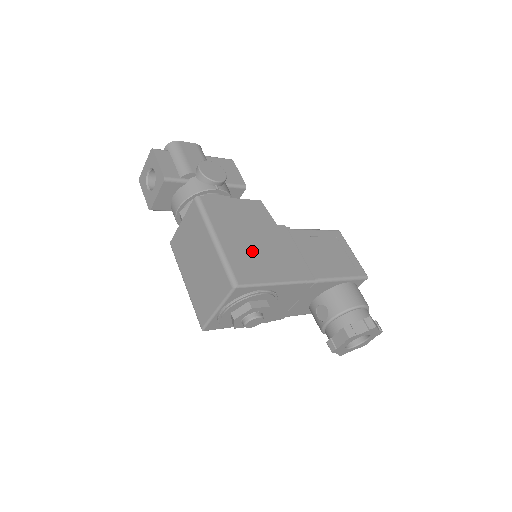
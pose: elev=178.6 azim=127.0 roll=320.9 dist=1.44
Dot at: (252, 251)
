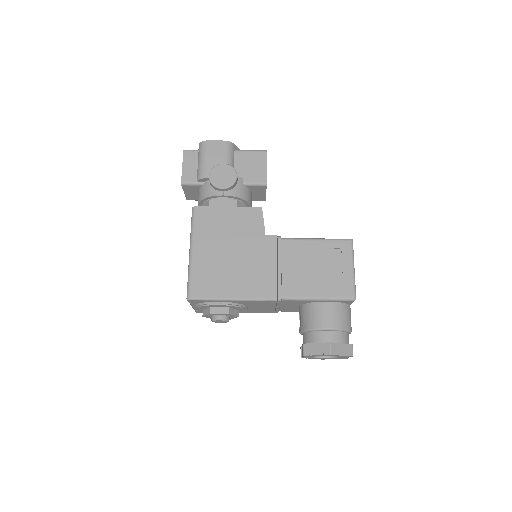
Dot at: (221, 265)
